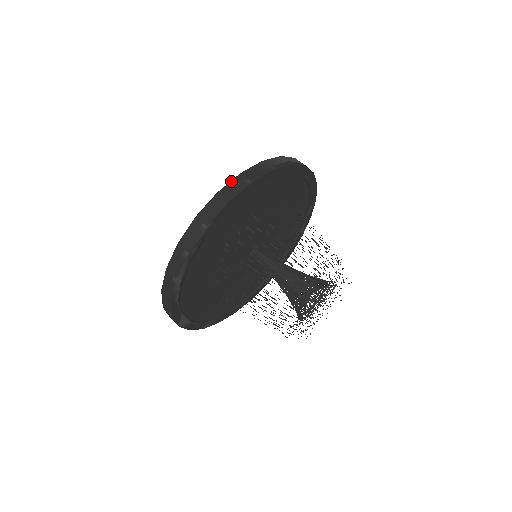
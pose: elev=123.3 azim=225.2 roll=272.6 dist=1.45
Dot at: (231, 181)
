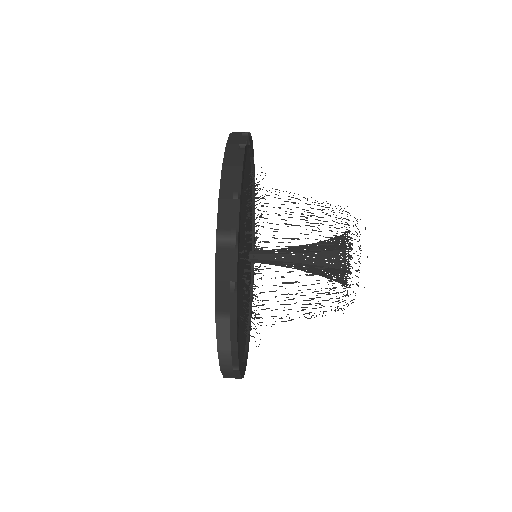
Dot at: occluded
